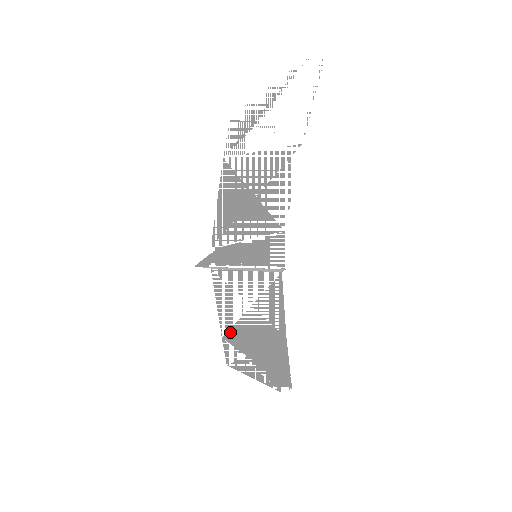
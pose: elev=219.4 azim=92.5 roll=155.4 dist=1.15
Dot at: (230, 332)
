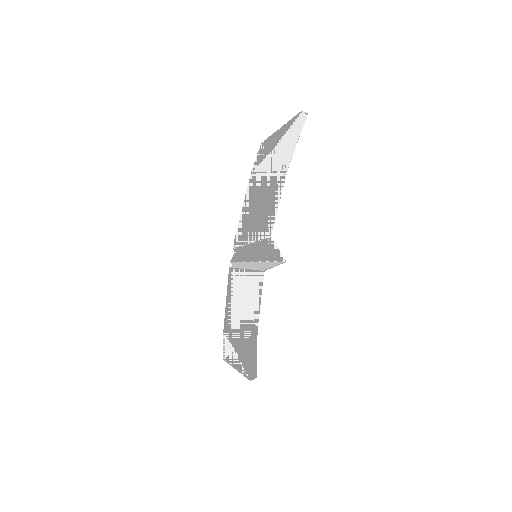
Dot at: (228, 327)
